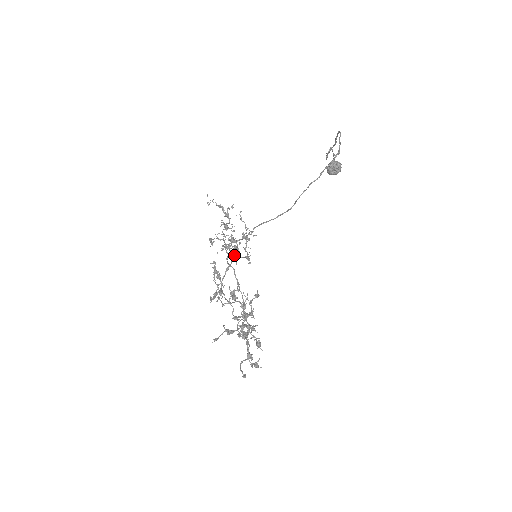
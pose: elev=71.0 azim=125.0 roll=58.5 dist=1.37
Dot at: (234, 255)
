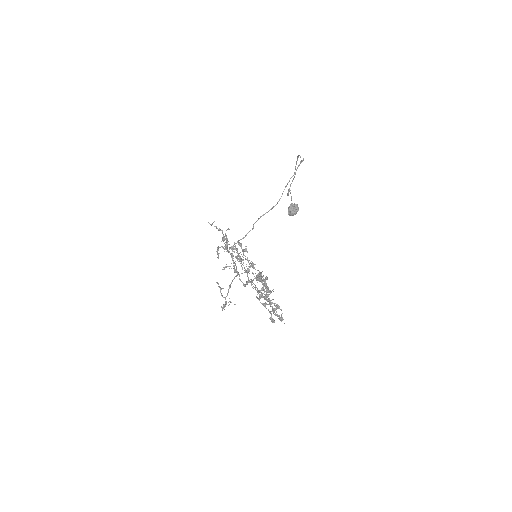
Dot at: (236, 267)
